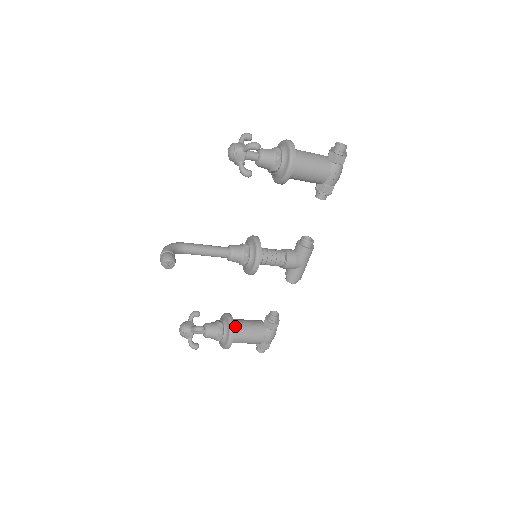
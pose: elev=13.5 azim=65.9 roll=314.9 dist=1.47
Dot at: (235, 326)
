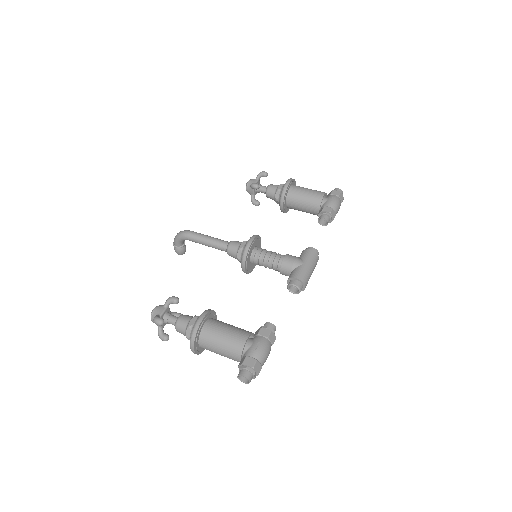
Dot at: (289, 207)
